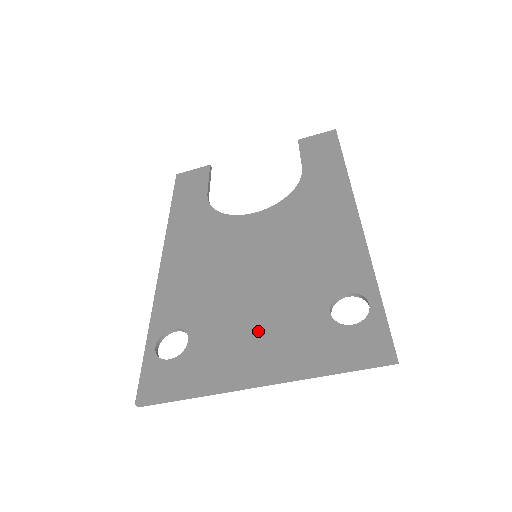
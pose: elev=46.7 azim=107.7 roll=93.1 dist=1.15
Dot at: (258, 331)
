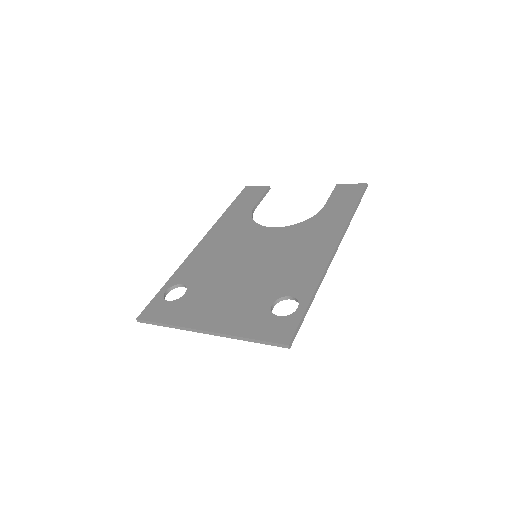
Dot at: (225, 301)
